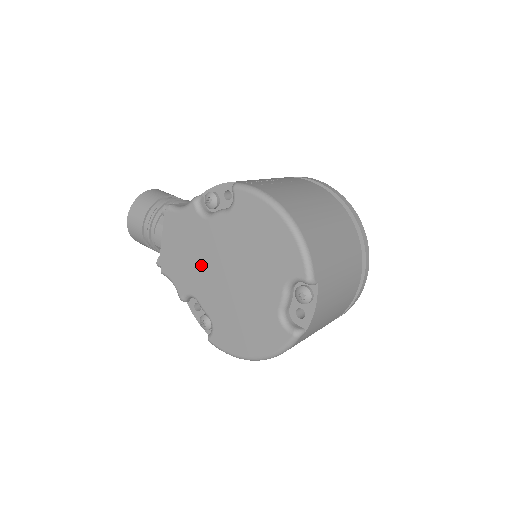
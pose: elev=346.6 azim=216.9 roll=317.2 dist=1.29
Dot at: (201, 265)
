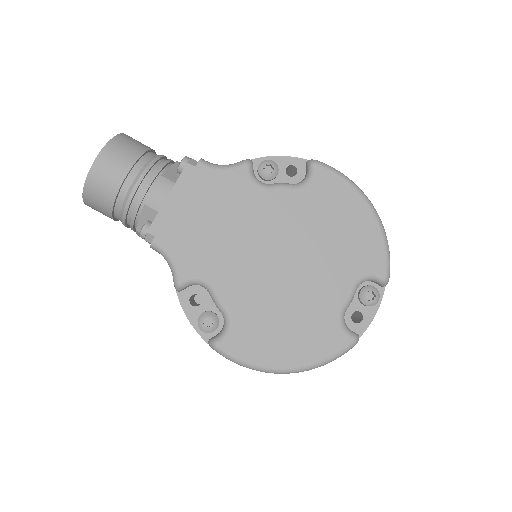
Dot at: (236, 242)
